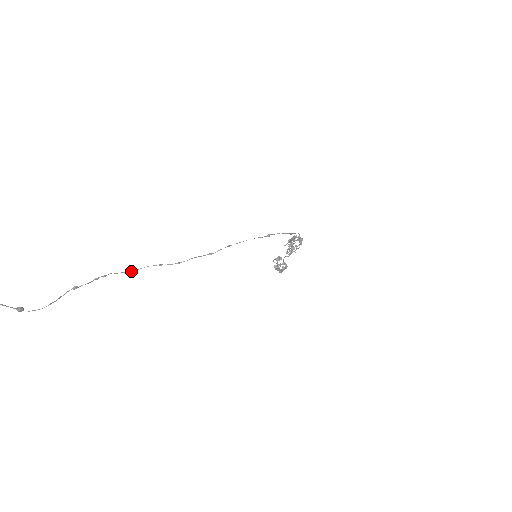
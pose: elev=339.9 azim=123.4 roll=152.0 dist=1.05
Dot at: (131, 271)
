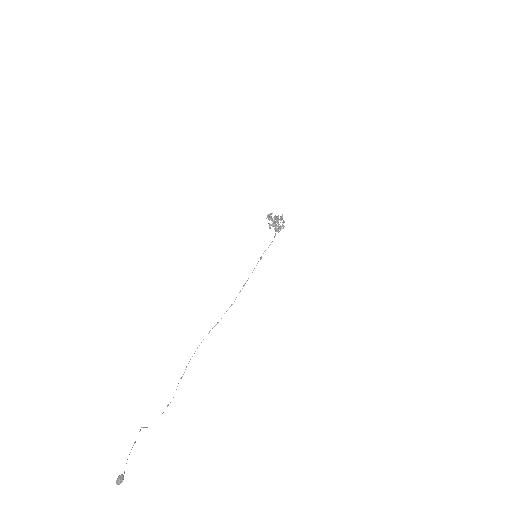
Dot at: occluded
